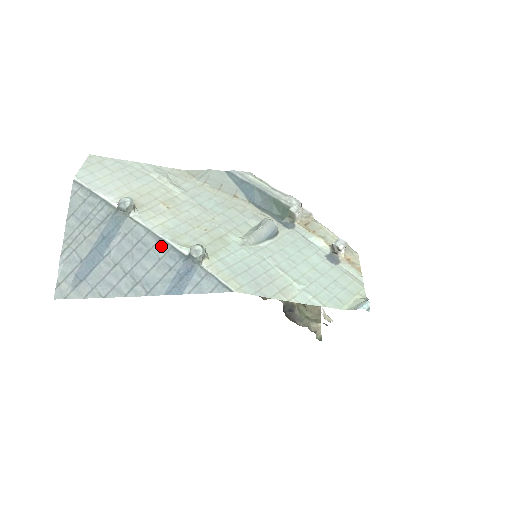
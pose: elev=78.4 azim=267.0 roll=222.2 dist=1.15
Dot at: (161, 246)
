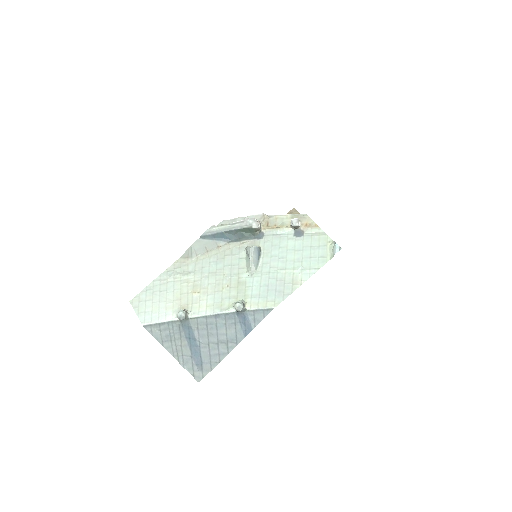
Dot at: (219, 318)
